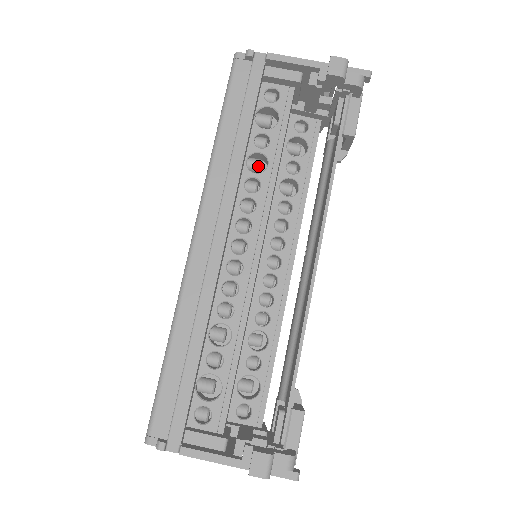
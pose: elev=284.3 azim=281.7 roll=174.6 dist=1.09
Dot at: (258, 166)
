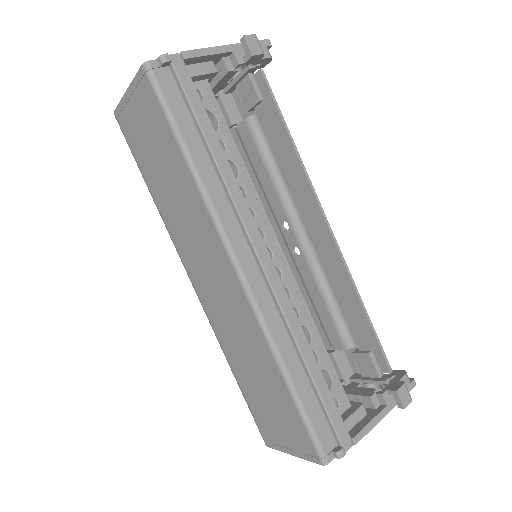
Dot at: occluded
